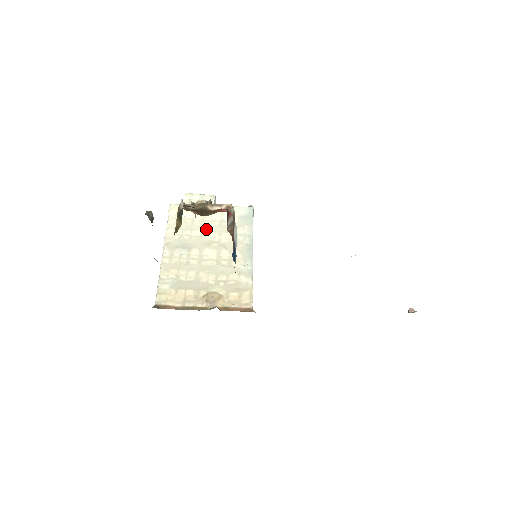
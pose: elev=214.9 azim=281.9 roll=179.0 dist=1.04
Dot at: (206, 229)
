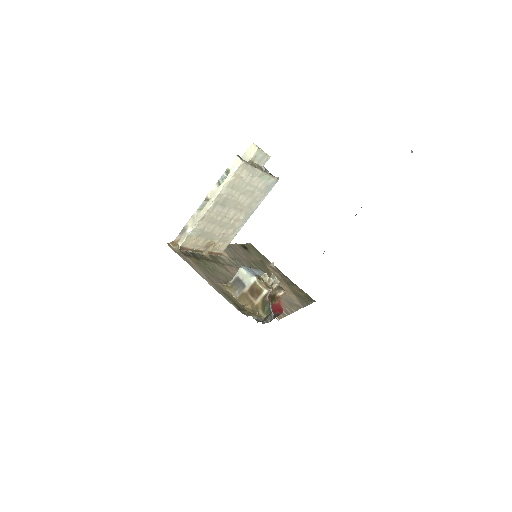
Dot at: (244, 192)
